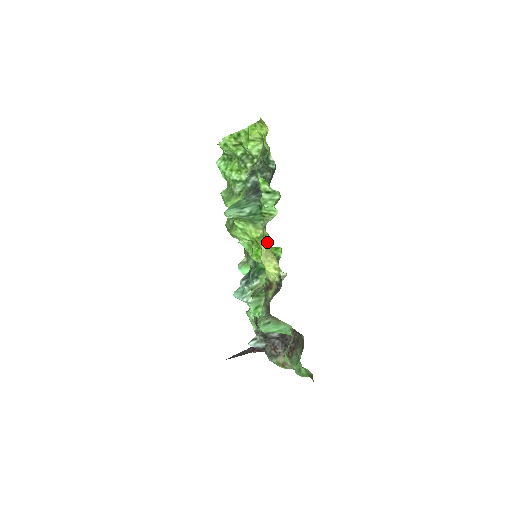
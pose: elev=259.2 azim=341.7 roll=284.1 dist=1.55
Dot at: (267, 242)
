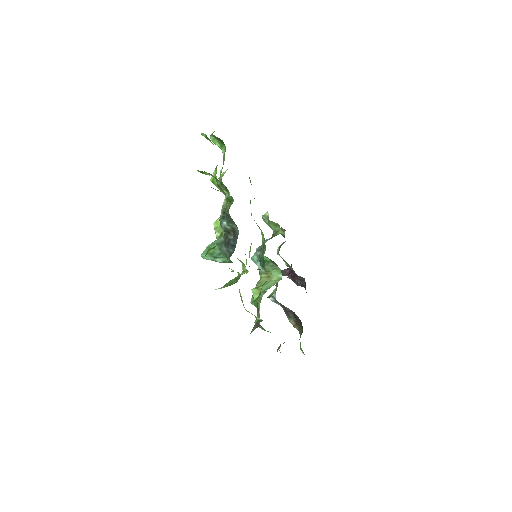
Dot at: occluded
